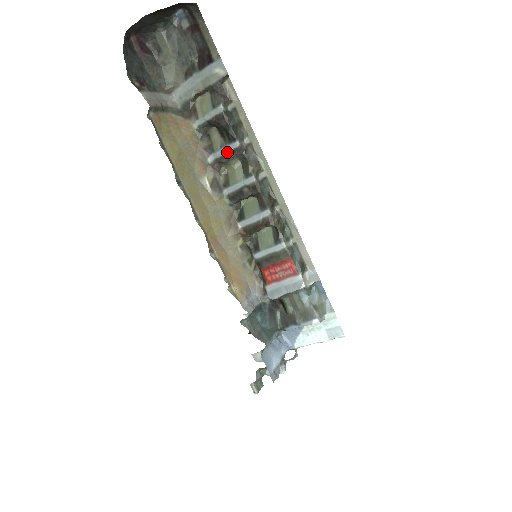
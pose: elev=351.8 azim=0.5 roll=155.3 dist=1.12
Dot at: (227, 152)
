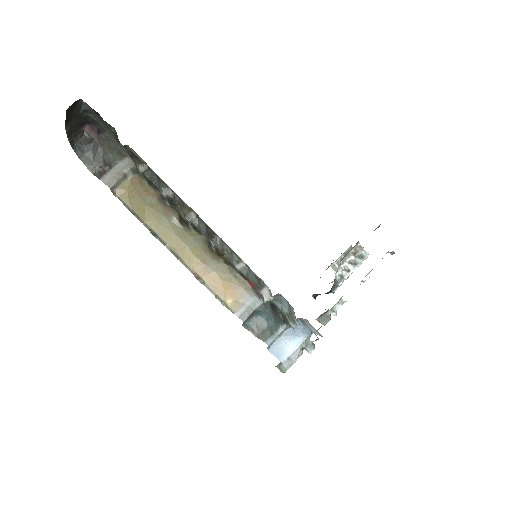
Dot at: (167, 200)
